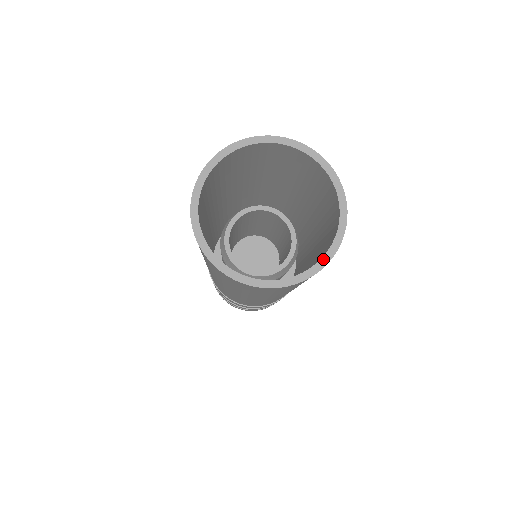
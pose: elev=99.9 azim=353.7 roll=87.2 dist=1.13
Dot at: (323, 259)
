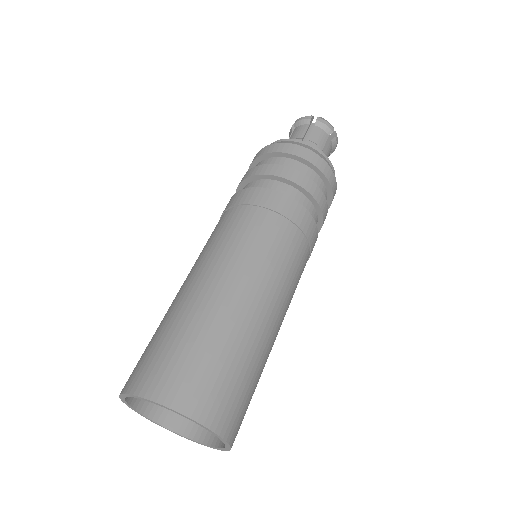
Dot at: (226, 447)
